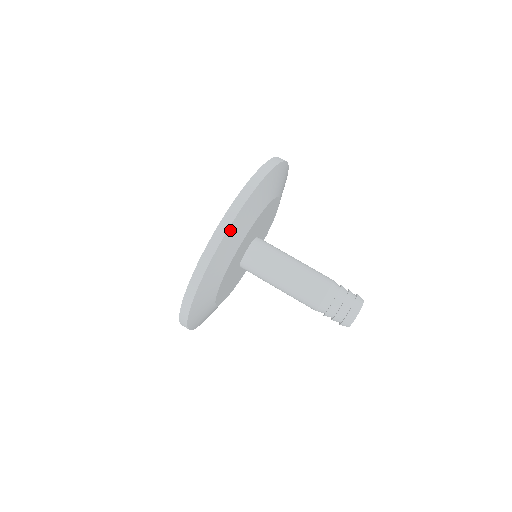
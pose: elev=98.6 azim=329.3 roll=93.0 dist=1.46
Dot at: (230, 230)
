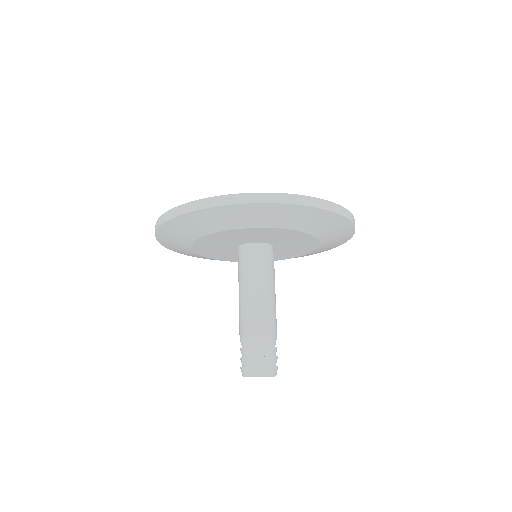
Dot at: (252, 206)
